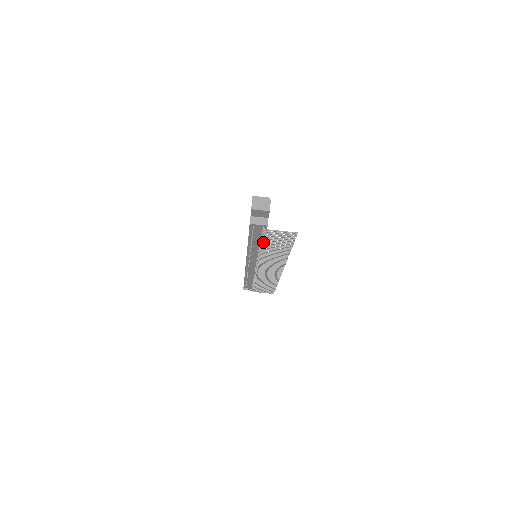
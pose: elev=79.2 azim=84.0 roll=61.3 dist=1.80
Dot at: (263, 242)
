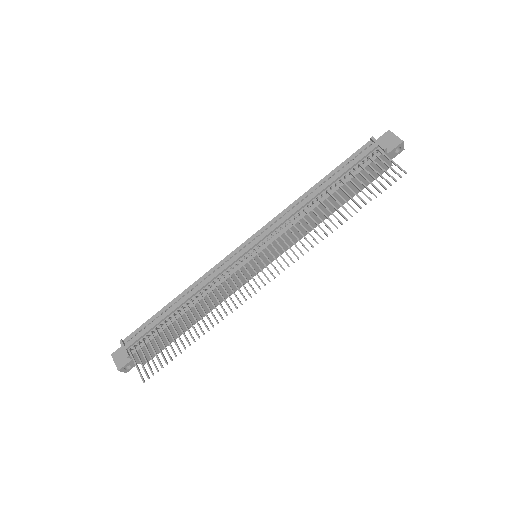
Dot at: (342, 180)
